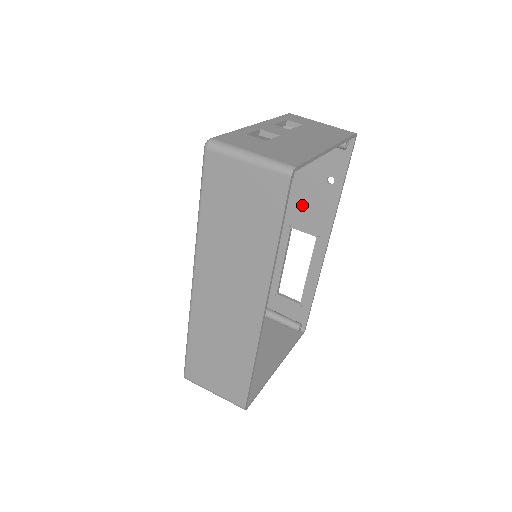
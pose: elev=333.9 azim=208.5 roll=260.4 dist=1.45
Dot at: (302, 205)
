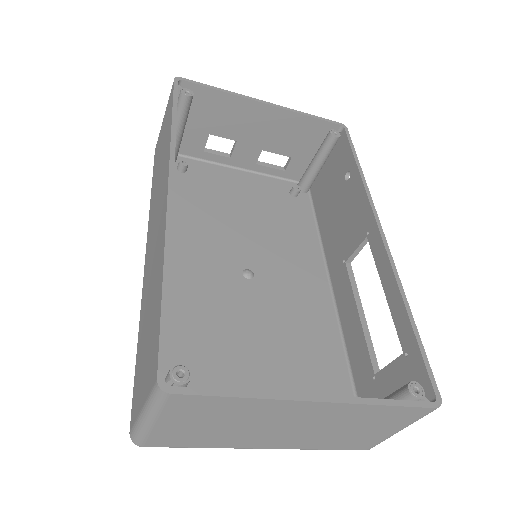
Dot at: (342, 227)
